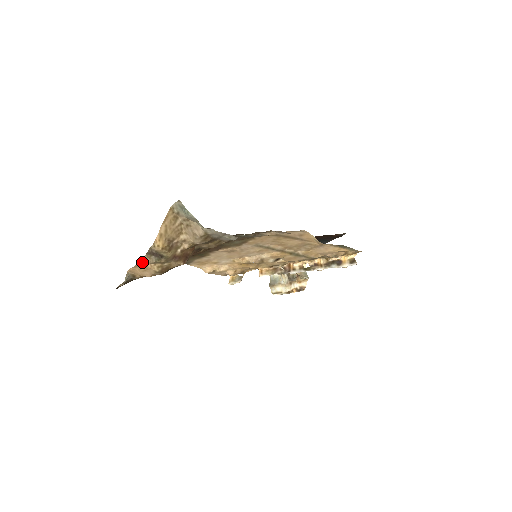
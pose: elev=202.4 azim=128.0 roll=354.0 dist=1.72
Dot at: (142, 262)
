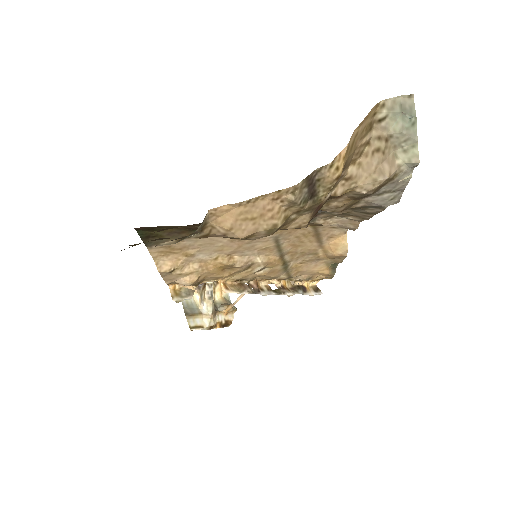
Dot at: (274, 195)
